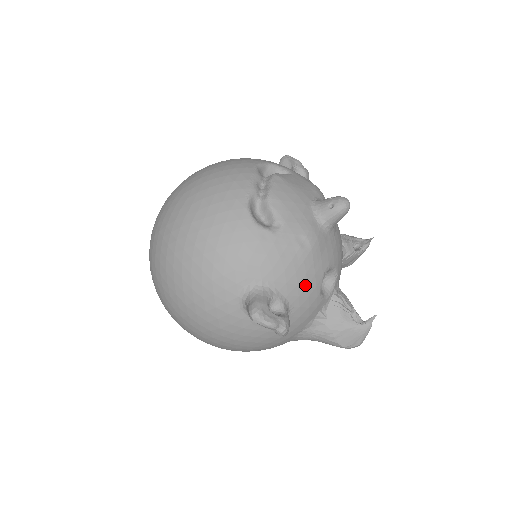
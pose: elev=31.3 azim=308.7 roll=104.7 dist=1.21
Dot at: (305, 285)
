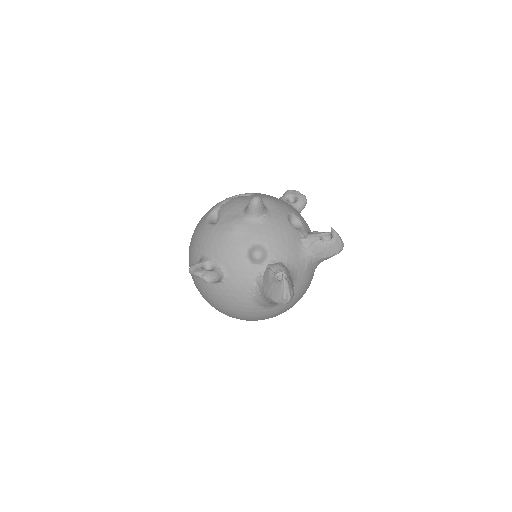
Dot at: (231, 254)
